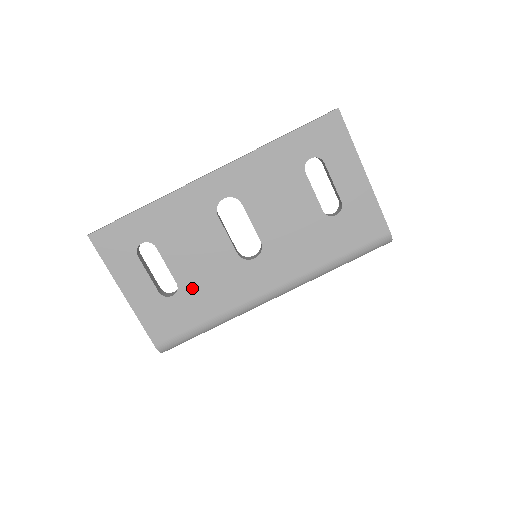
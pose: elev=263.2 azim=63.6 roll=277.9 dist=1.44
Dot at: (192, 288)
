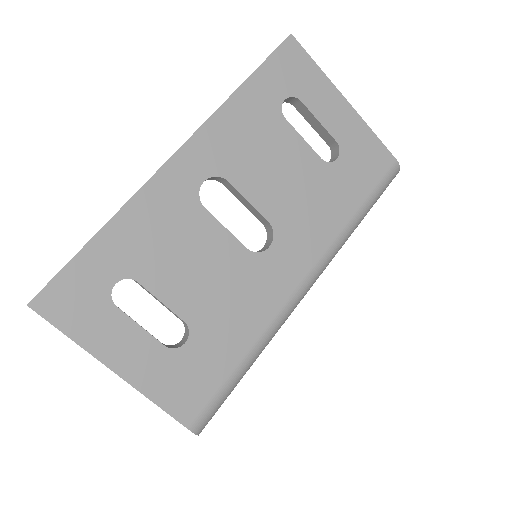
Dot at: (207, 320)
